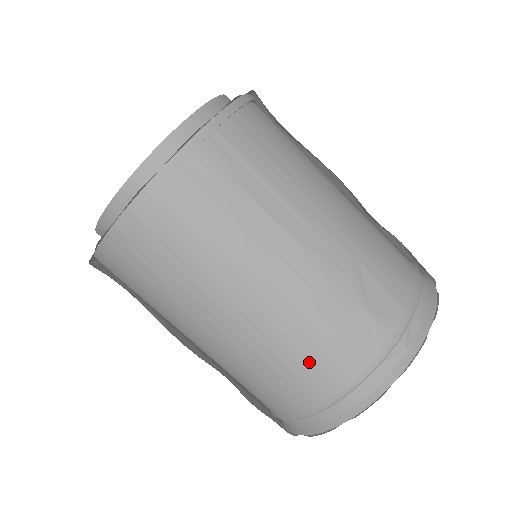
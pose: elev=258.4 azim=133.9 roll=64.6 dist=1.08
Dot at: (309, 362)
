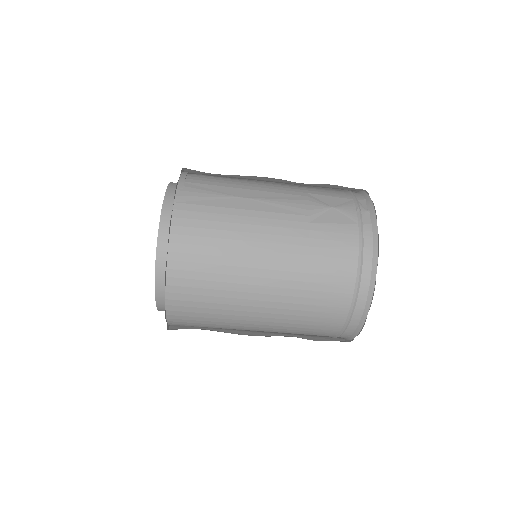
Dot at: (328, 252)
